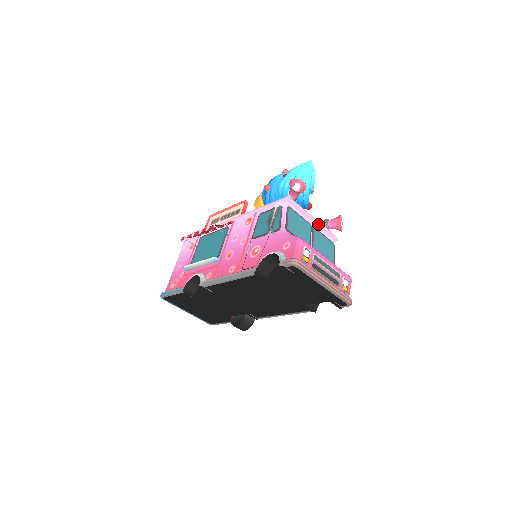
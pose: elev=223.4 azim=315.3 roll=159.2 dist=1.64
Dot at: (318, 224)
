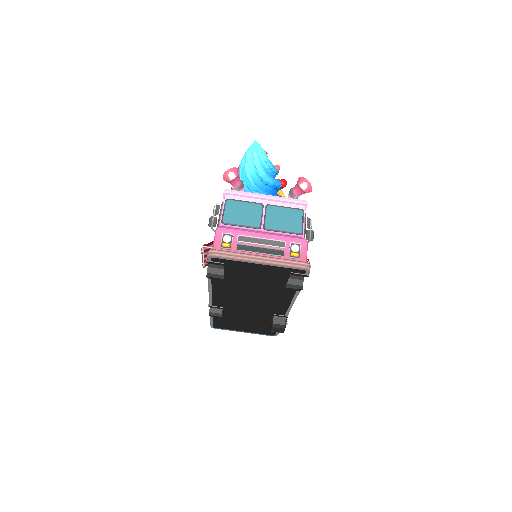
Dot at: (272, 199)
